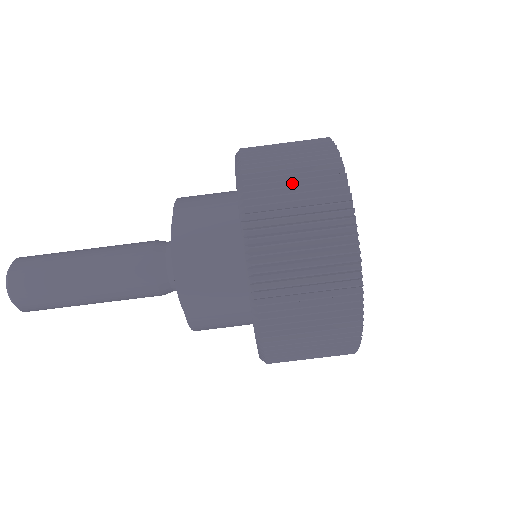
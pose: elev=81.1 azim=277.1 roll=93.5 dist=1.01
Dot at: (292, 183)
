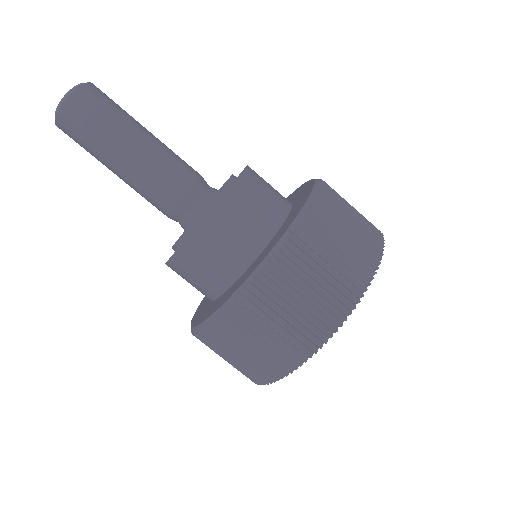
Dot at: (303, 295)
